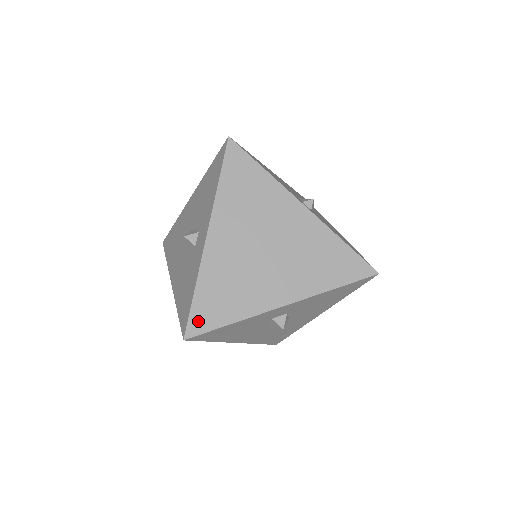
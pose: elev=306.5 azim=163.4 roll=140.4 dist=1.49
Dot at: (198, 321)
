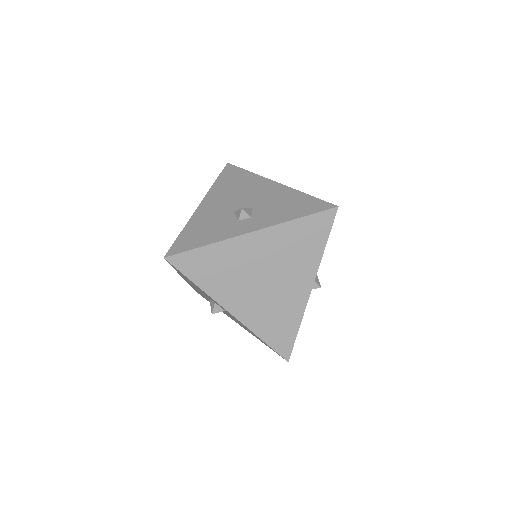
Dot at: (184, 260)
